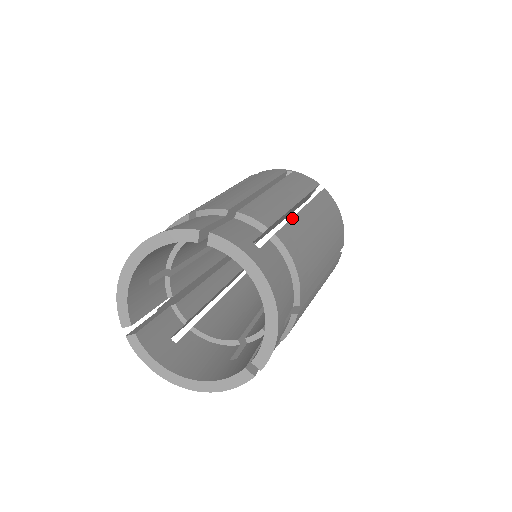
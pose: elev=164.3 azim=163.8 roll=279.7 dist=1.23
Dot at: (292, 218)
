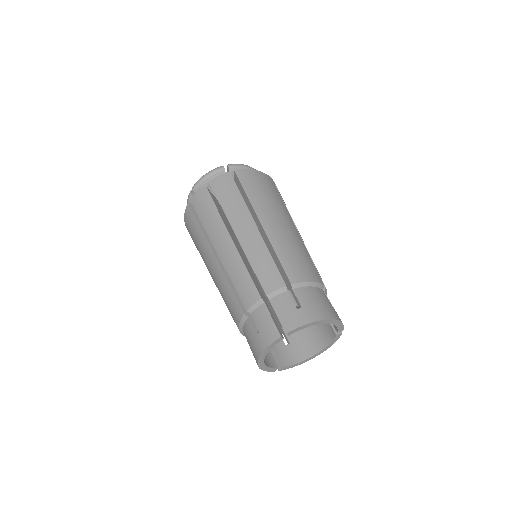
Dot at: (274, 251)
